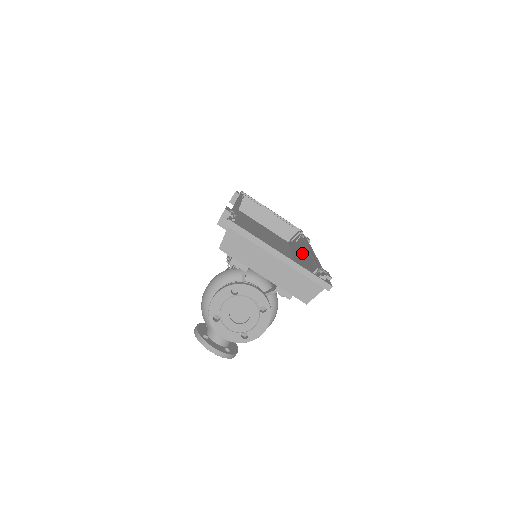
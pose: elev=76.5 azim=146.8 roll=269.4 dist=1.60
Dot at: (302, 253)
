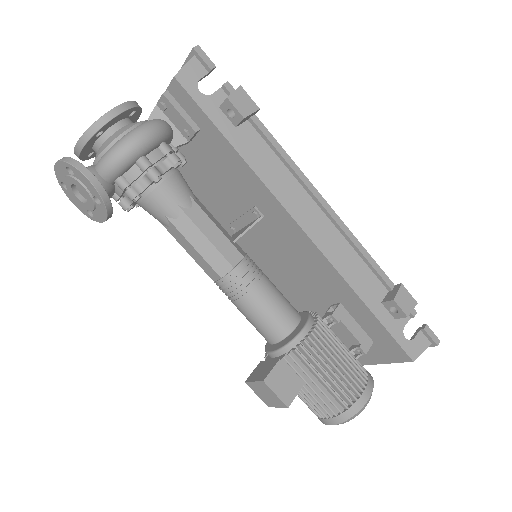
Dot at: (321, 225)
